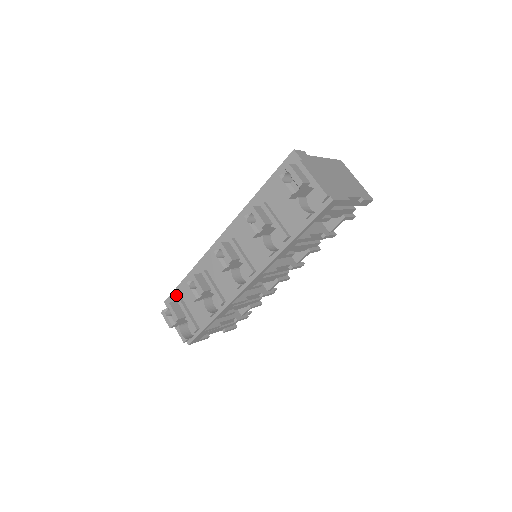
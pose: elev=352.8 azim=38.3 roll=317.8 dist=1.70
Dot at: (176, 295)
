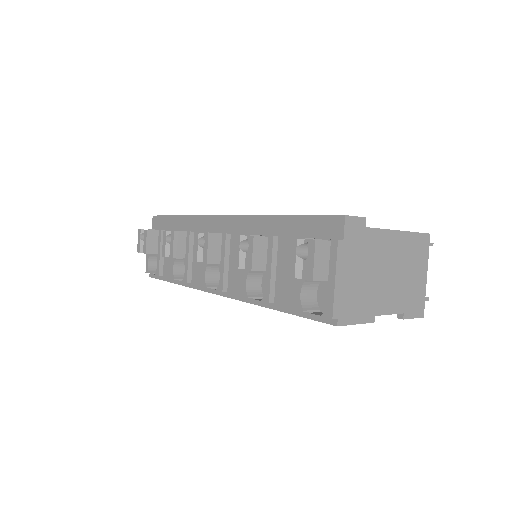
Dot at: (163, 222)
